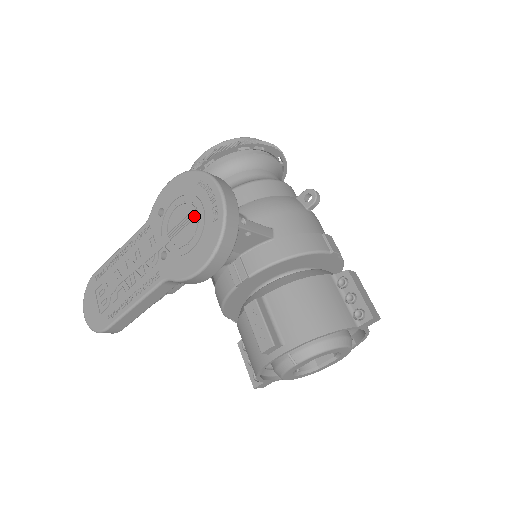
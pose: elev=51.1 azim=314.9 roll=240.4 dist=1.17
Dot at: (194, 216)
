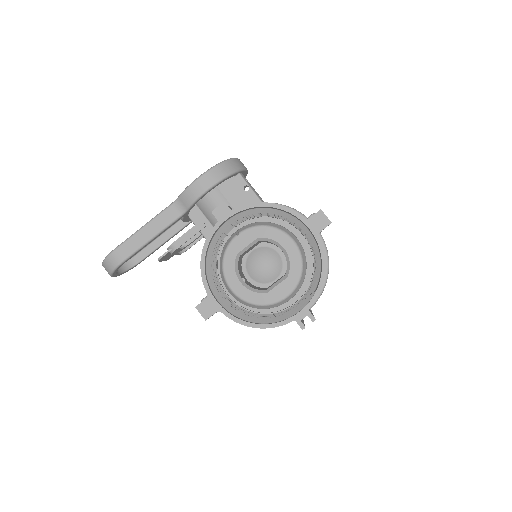
Dot at: occluded
